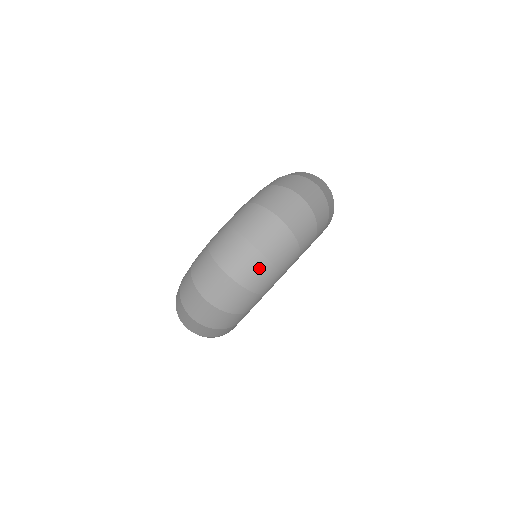
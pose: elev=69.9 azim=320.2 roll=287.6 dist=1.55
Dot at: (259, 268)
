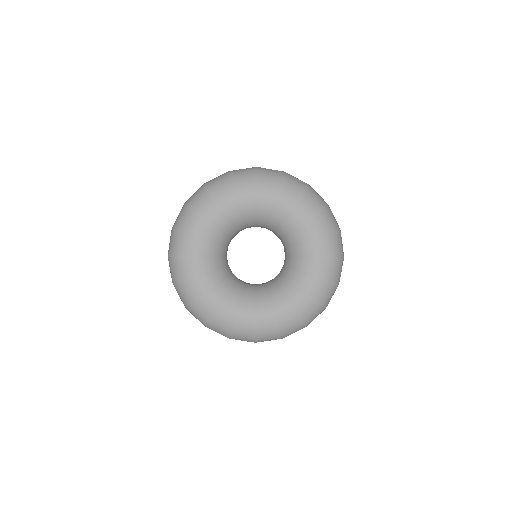
Dot at: occluded
